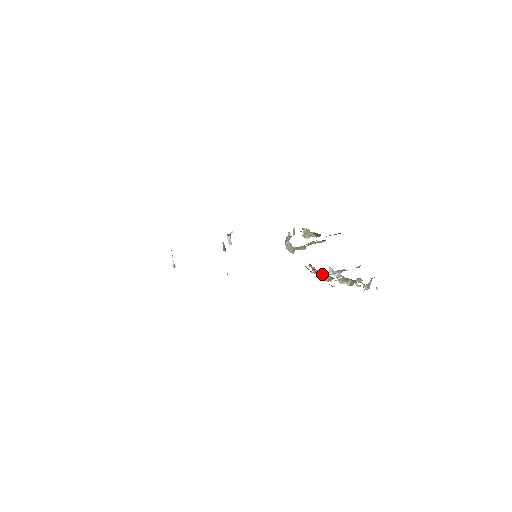
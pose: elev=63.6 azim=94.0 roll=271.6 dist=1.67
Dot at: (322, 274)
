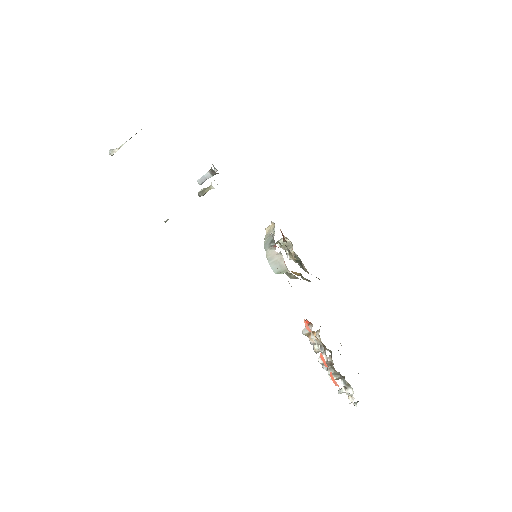
Dot at: (314, 344)
